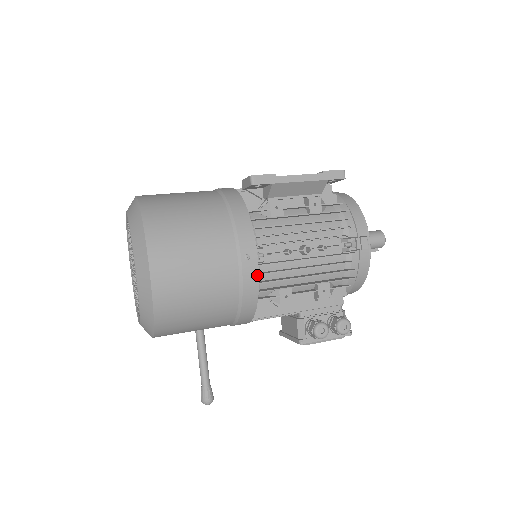
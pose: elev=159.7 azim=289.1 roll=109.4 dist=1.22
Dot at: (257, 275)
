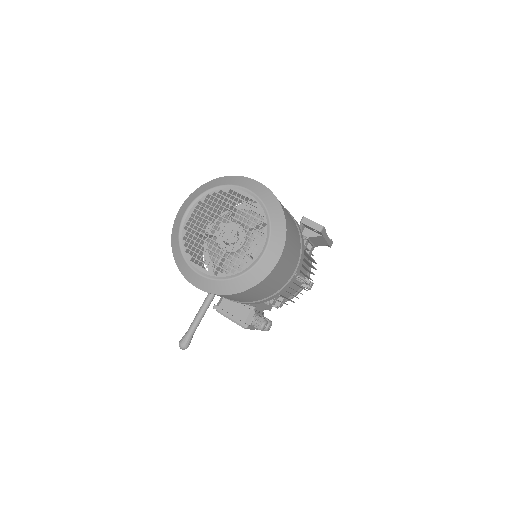
Dot at: (289, 286)
